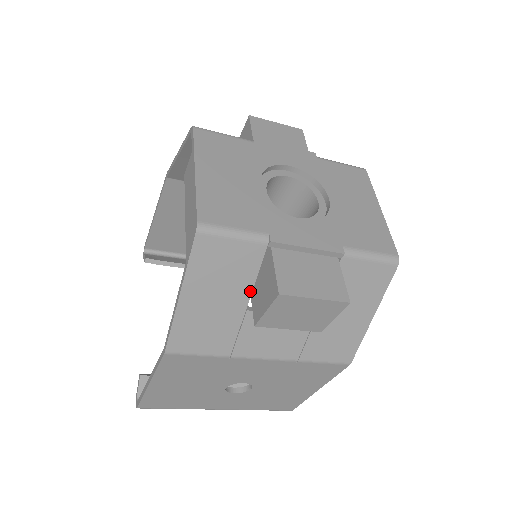
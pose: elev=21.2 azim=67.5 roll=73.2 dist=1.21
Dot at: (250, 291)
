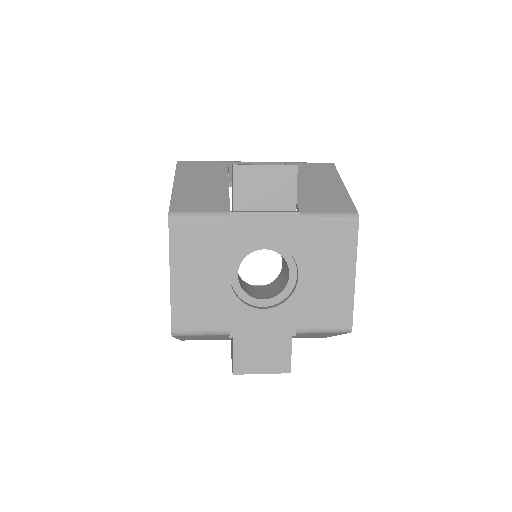
Dot at: (227, 337)
